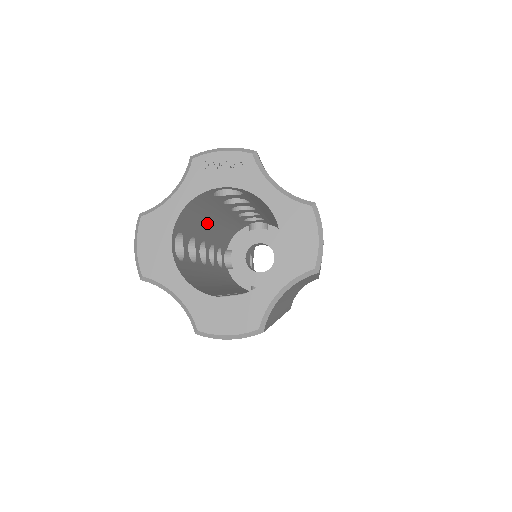
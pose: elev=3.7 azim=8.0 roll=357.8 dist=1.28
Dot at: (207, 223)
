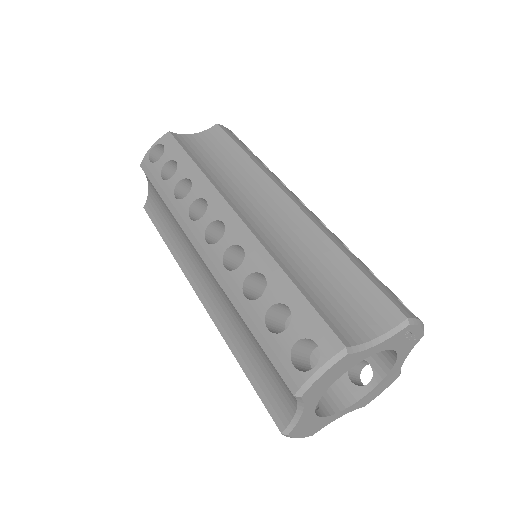
Dot at: occluded
